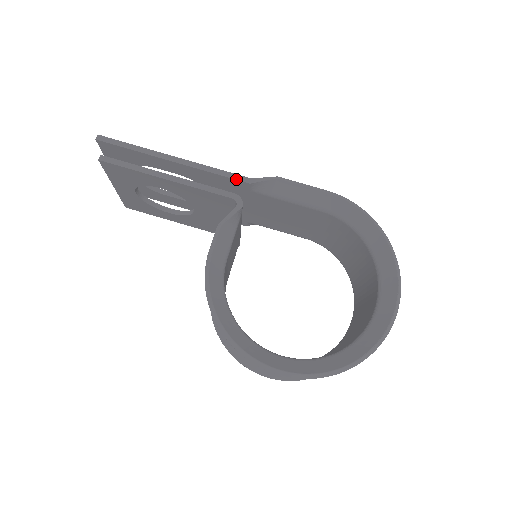
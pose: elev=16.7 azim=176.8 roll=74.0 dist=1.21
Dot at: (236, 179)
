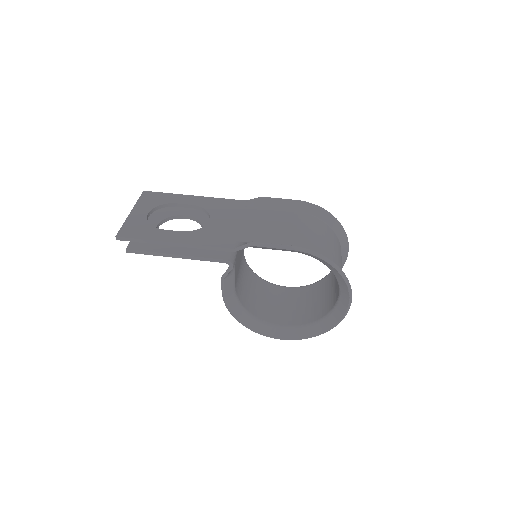
Dot at: occluded
